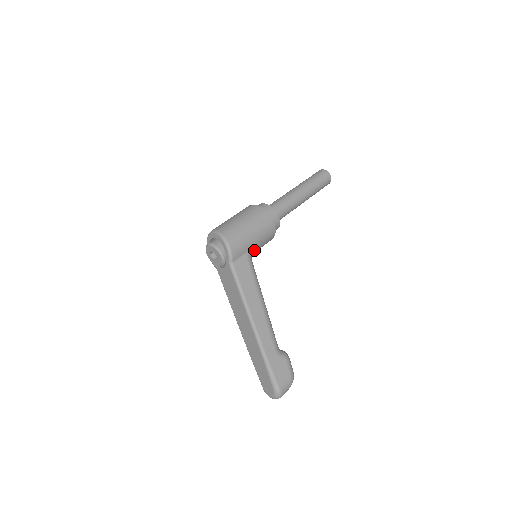
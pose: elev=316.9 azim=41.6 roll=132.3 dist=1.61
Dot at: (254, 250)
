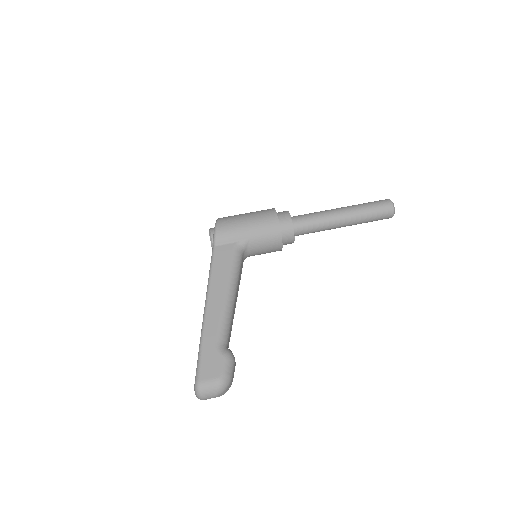
Dot at: (249, 245)
